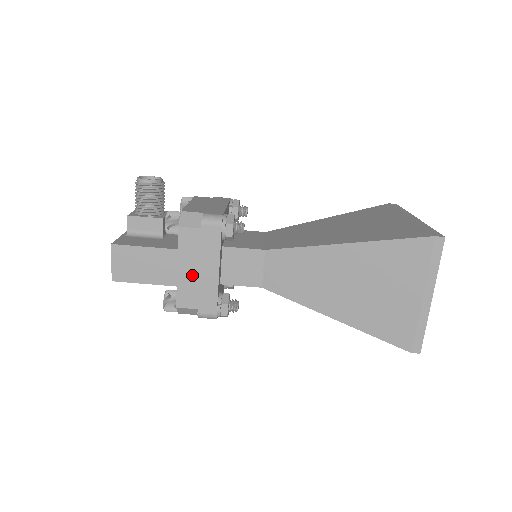
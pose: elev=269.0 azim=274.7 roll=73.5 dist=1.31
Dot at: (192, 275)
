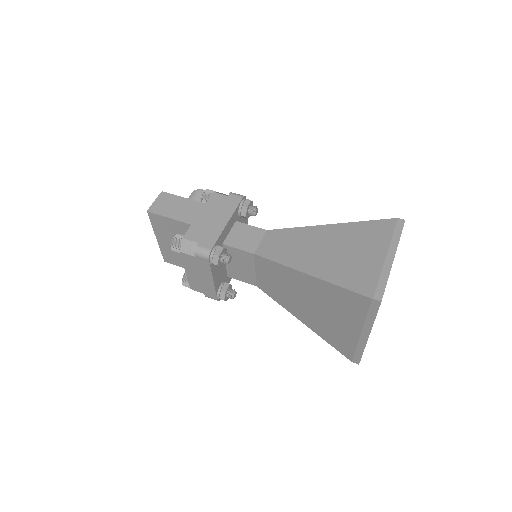
Dot at: (207, 220)
